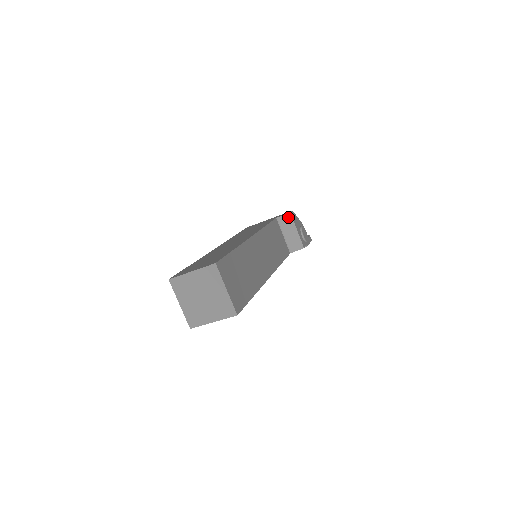
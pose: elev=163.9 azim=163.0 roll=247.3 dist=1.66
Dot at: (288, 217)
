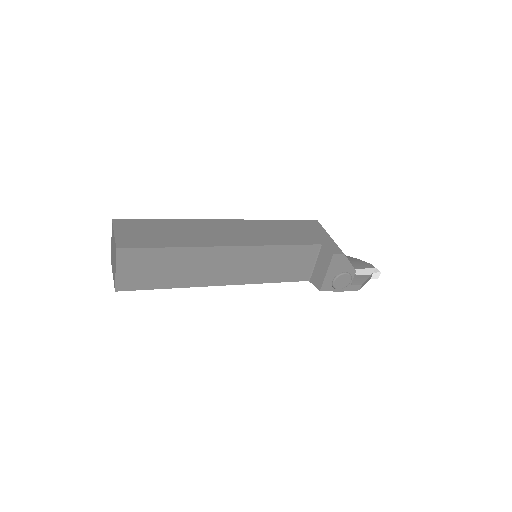
Dot at: (329, 255)
